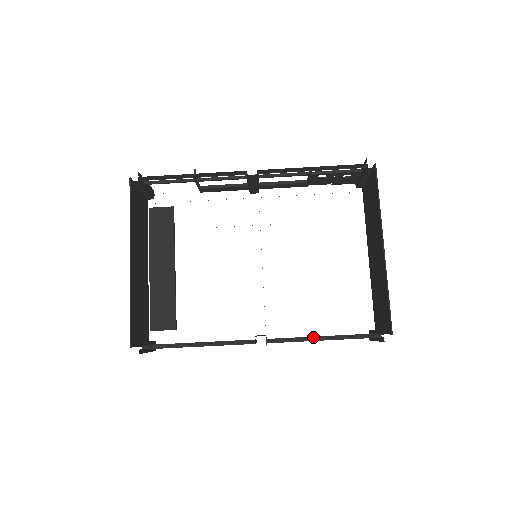
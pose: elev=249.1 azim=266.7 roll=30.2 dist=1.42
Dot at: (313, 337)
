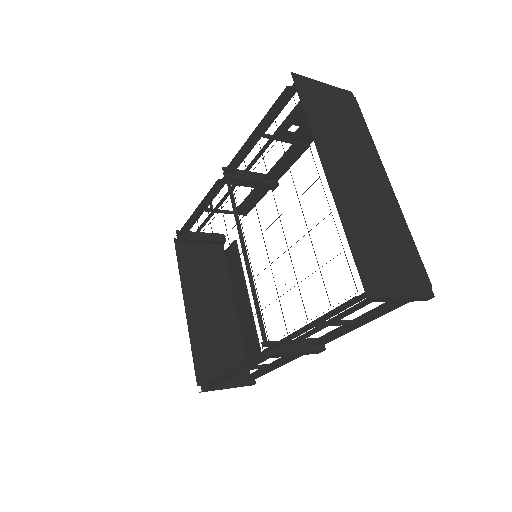
Dot at: occluded
